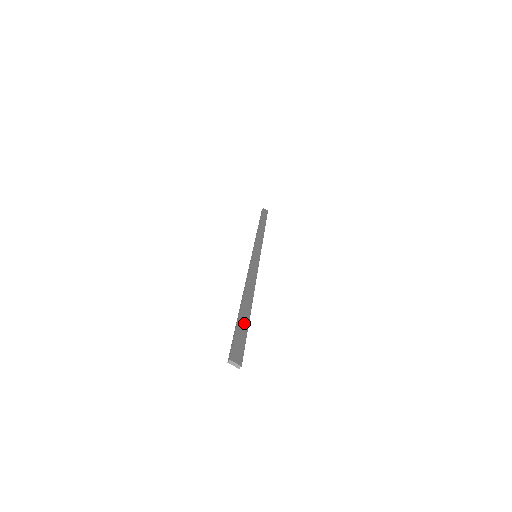
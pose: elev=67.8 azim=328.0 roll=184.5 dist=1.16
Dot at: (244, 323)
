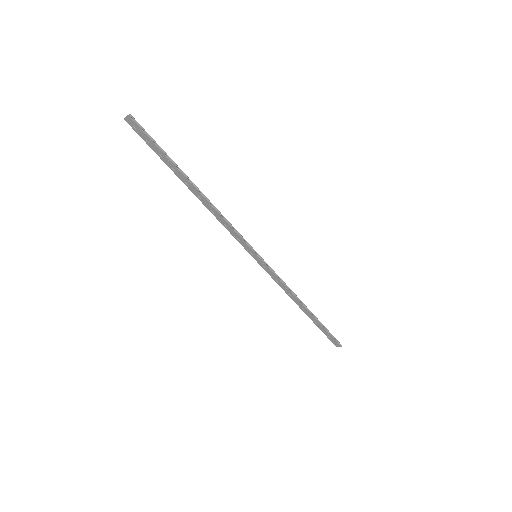
Dot at: (168, 159)
